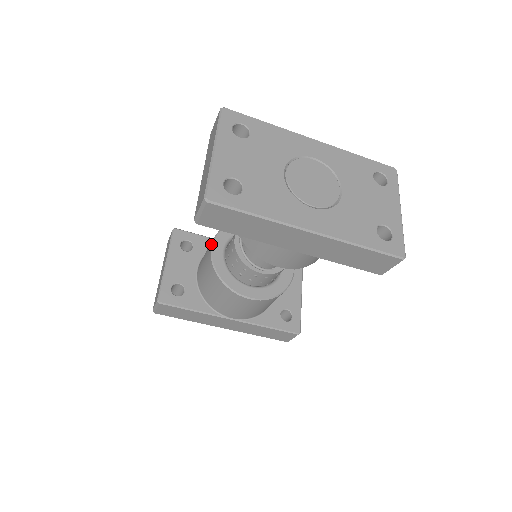
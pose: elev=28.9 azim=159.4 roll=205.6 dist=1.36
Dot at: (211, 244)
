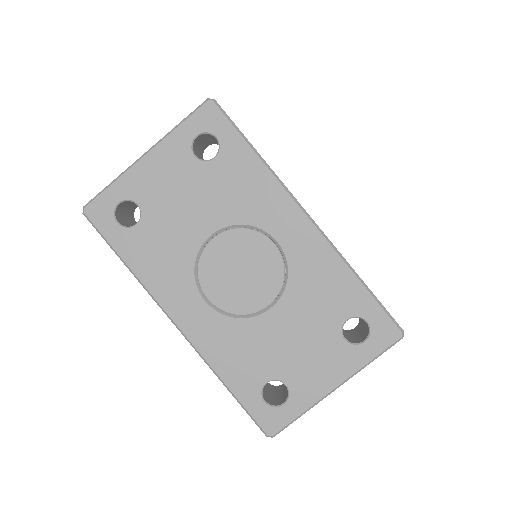
Dot at: occluded
